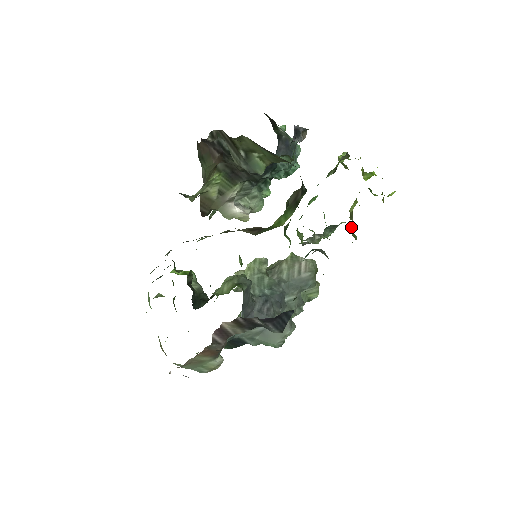
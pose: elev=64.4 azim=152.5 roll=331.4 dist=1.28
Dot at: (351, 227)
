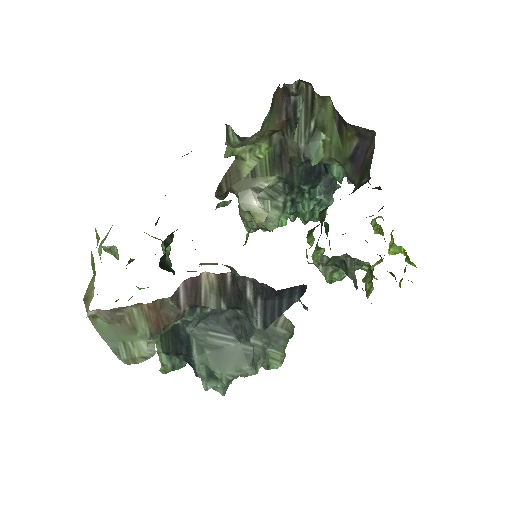
Dot at: occluded
